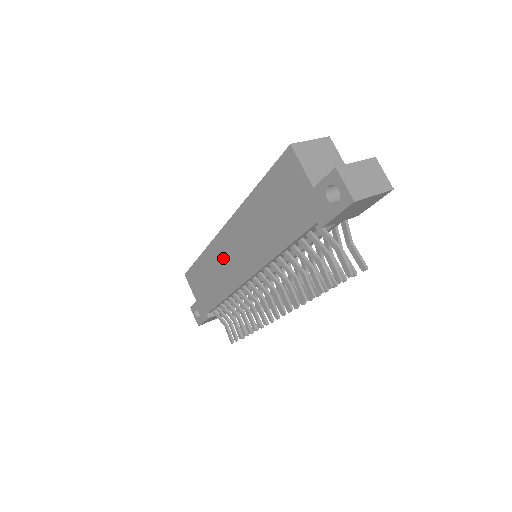
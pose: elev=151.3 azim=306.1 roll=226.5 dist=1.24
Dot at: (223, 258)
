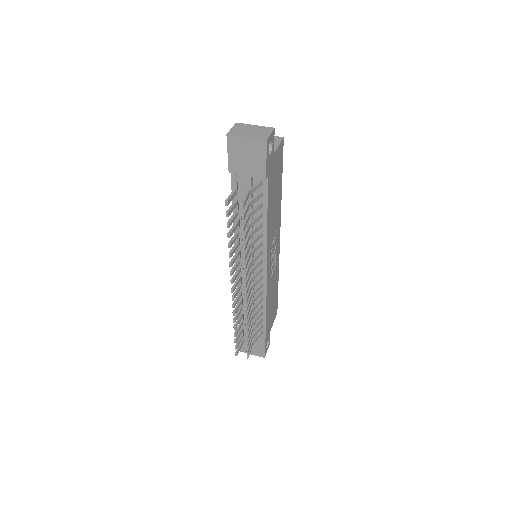
Dot at: occluded
